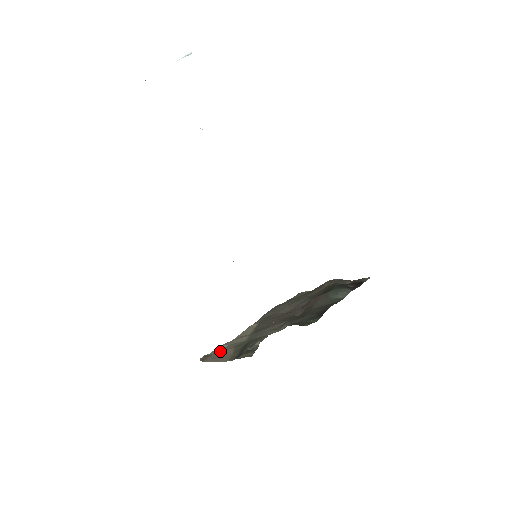
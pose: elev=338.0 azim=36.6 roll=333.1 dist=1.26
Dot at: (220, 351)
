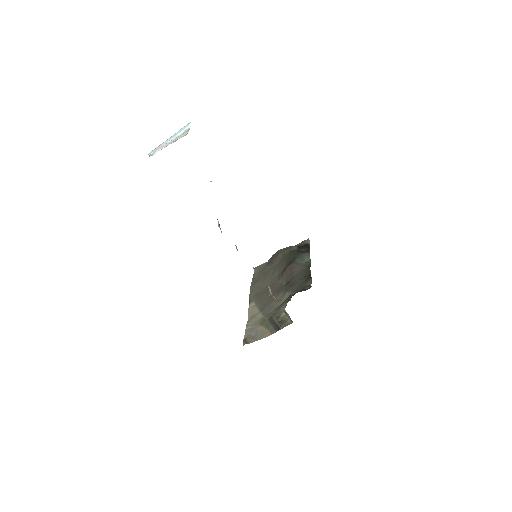
Dot at: (251, 332)
